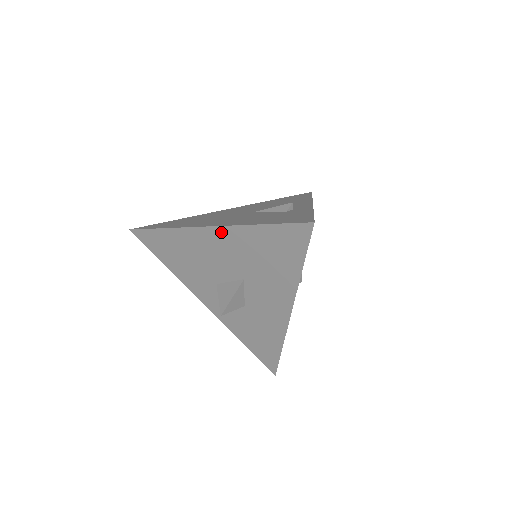
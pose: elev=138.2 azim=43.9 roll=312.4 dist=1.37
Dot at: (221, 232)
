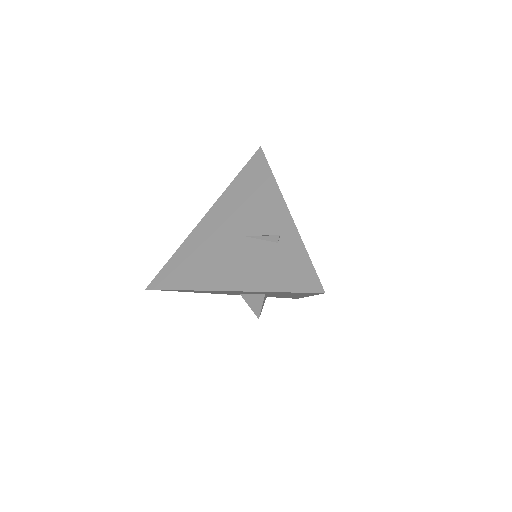
Dot at: occluded
